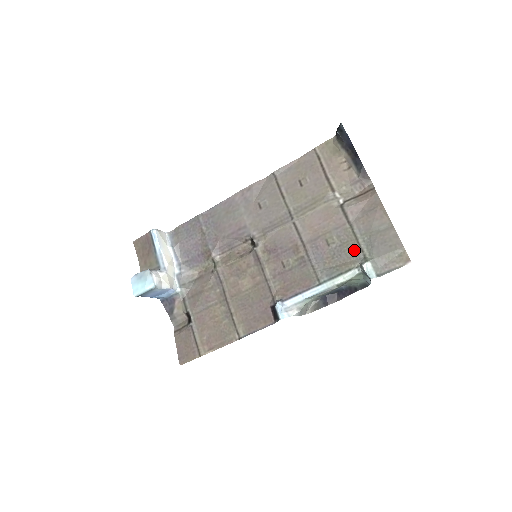
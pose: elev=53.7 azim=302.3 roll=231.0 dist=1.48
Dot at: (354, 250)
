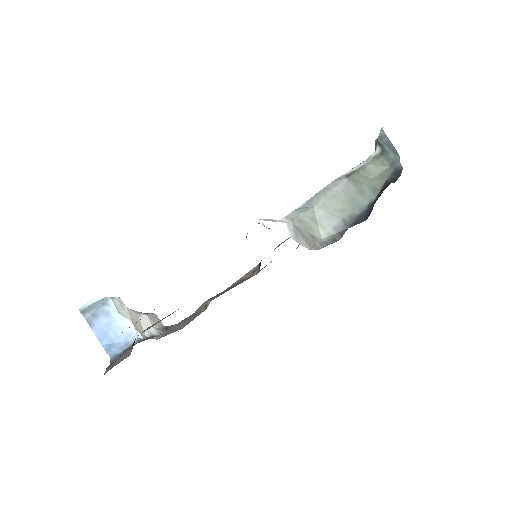
Dot at: occluded
